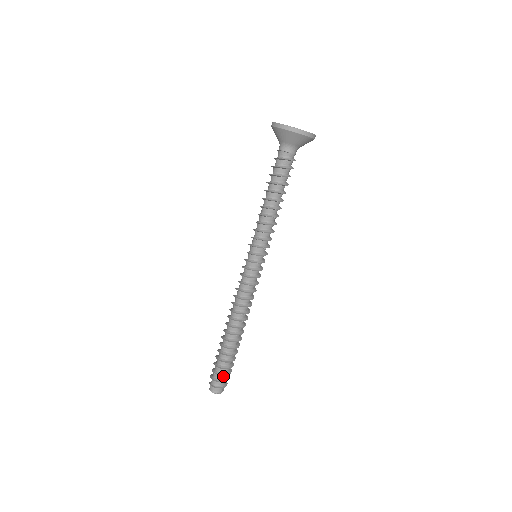
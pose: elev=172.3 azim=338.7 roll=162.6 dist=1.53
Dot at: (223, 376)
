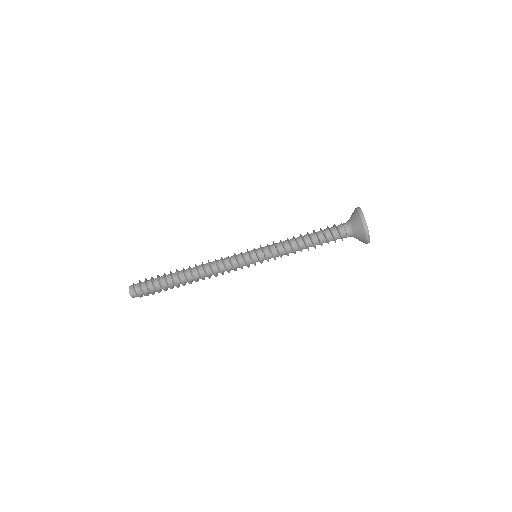
Dot at: (149, 292)
